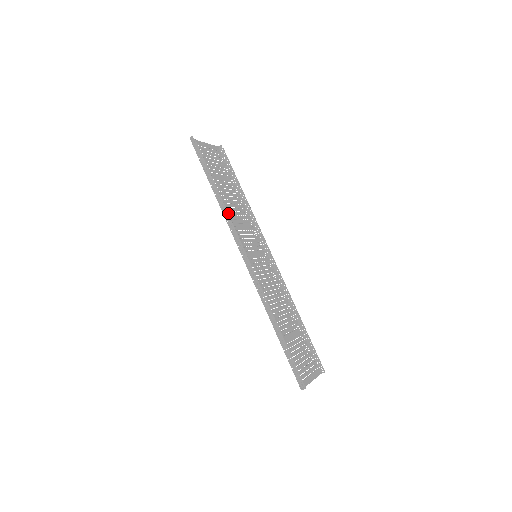
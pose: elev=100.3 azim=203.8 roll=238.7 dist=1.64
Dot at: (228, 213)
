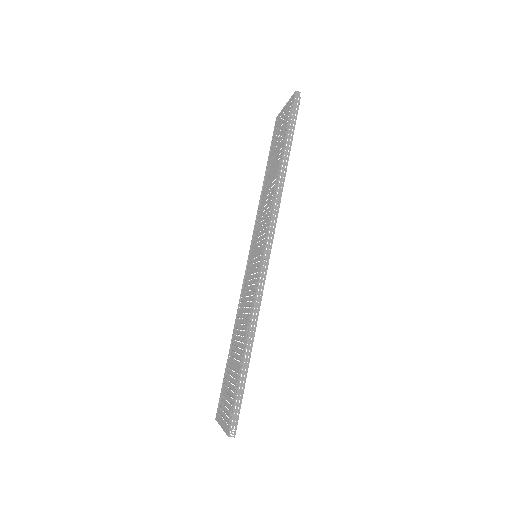
Dot at: (272, 194)
